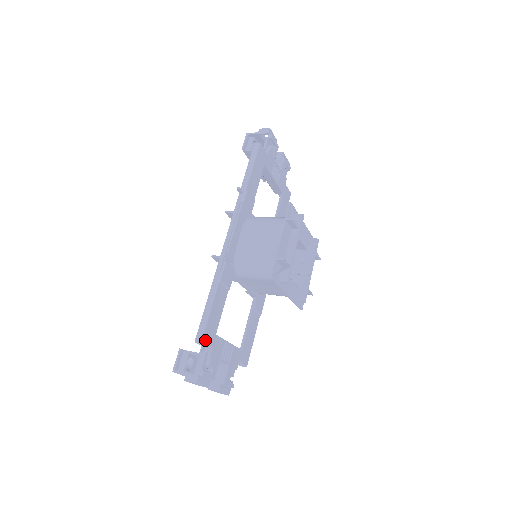
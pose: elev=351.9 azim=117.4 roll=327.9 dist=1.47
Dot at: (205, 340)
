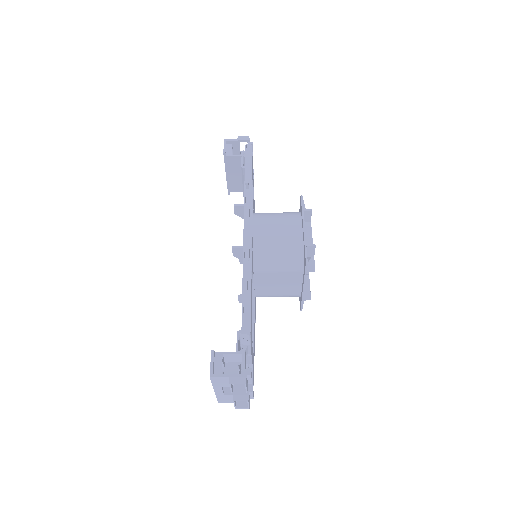
Dot at: (250, 332)
